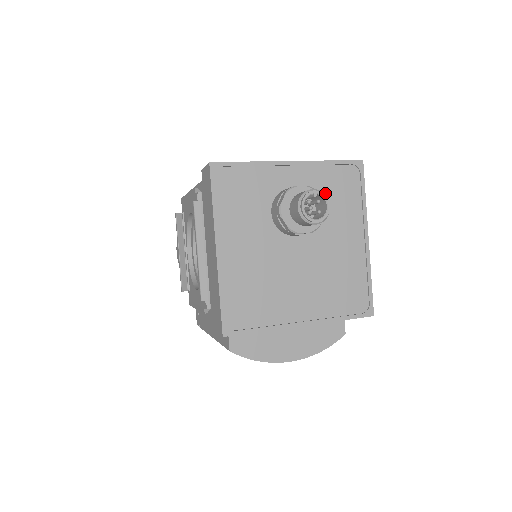
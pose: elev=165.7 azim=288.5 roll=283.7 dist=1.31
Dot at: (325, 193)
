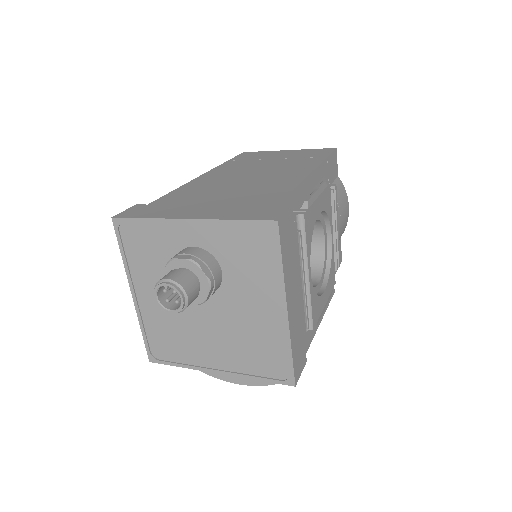
Dot at: (232, 255)
